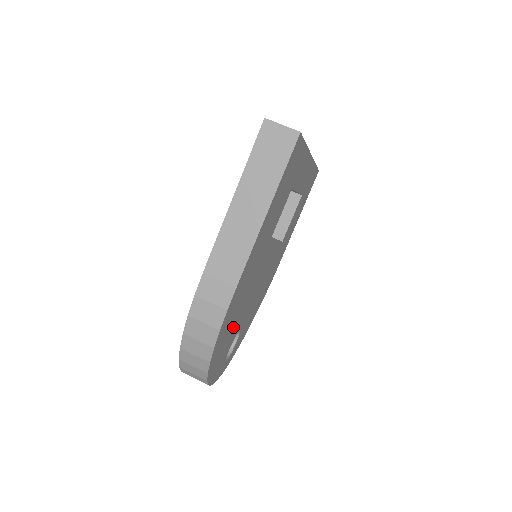
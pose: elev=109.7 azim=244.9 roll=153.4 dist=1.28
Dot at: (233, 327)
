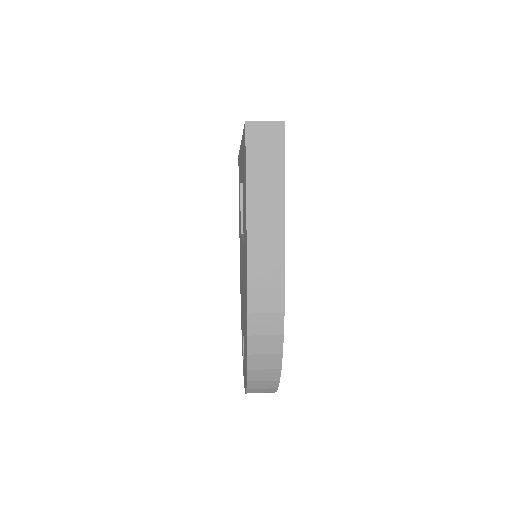
Dot at: occluded
